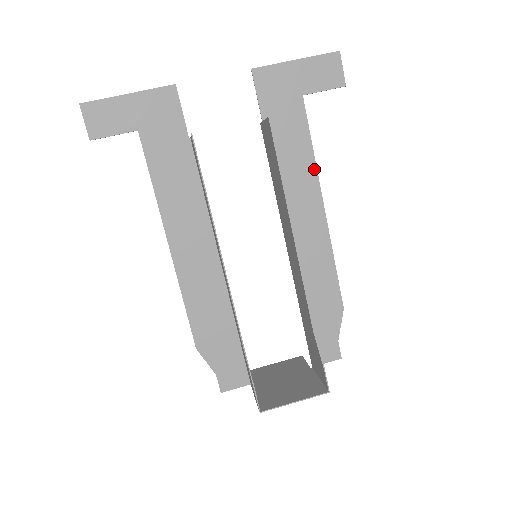
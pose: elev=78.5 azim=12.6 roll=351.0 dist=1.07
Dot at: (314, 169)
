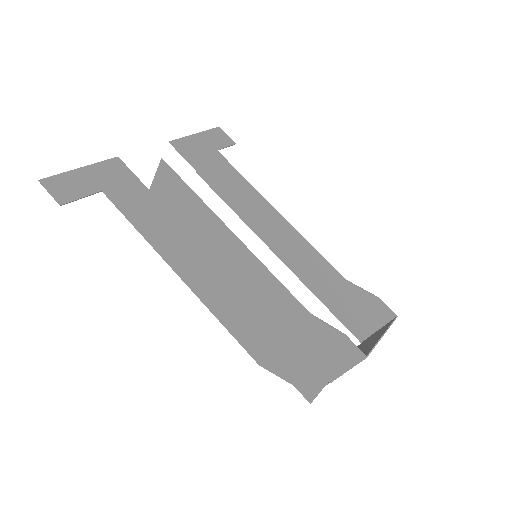
Dot at: occluded
